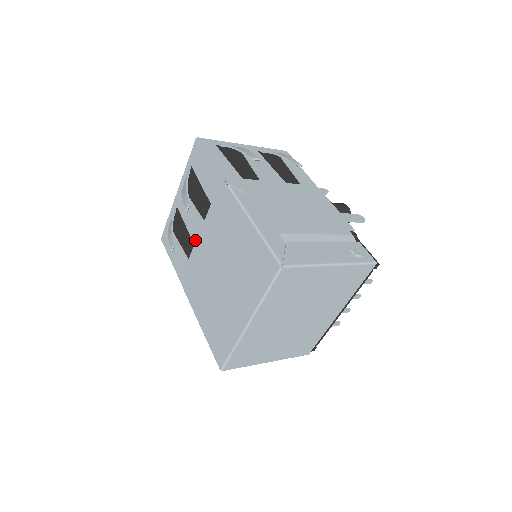
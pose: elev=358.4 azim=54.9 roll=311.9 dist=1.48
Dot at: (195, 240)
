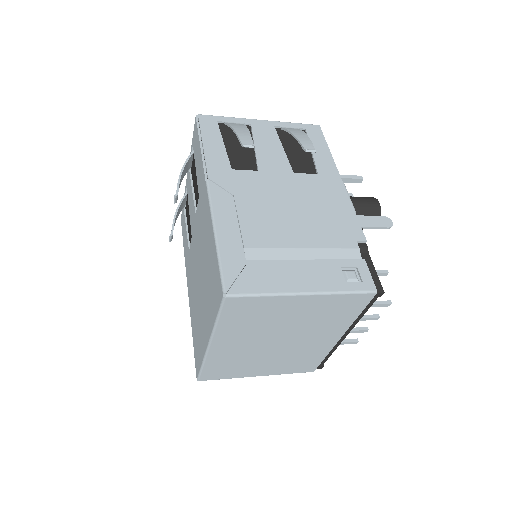
Dot at: (192, 232)
